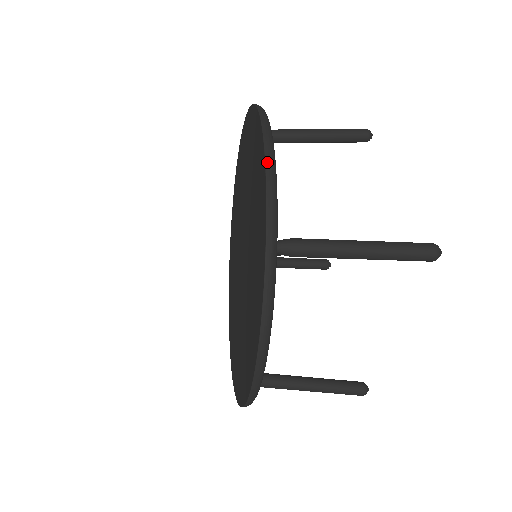
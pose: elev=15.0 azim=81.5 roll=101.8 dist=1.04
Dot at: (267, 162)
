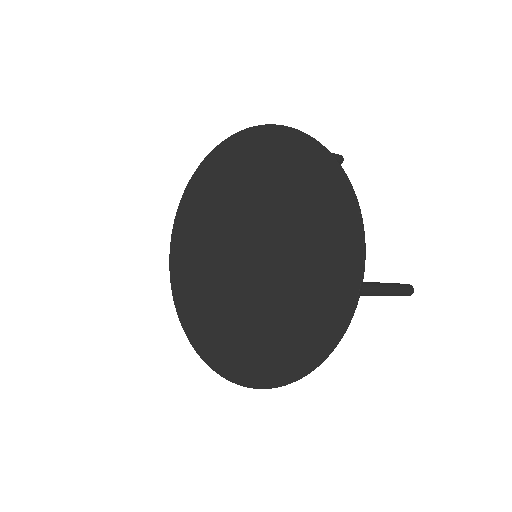
Dot at: (363, 227)
